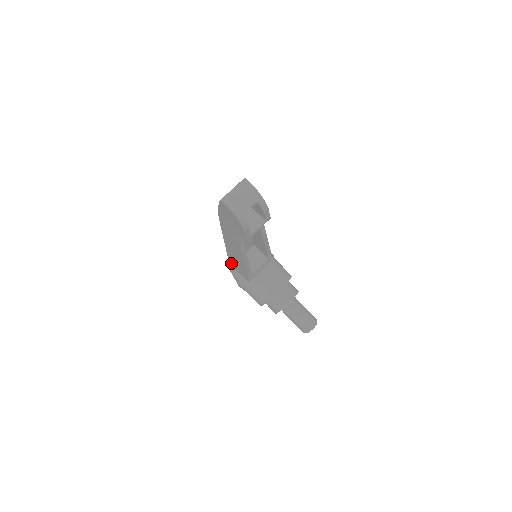
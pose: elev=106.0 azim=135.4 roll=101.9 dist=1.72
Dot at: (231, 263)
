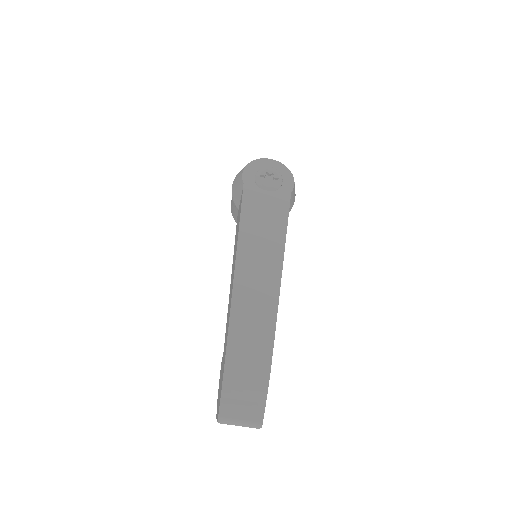
Dot at: (241, 203)
